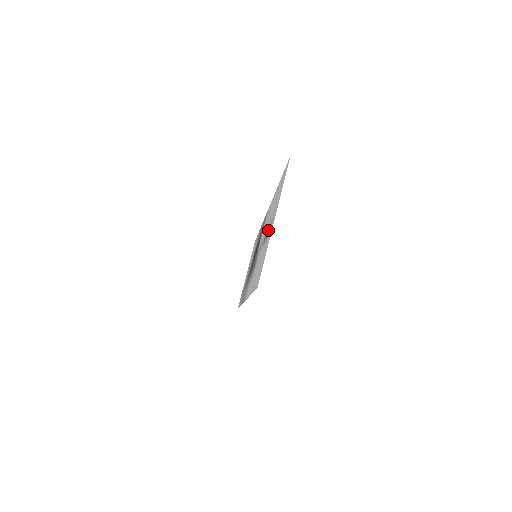
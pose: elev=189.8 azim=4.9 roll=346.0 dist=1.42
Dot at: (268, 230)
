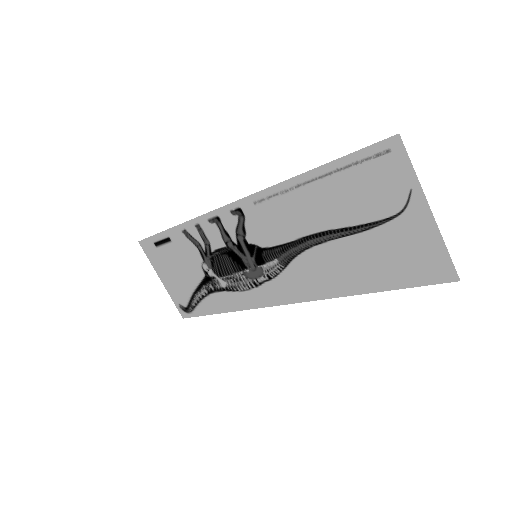
Dot at: (369, 224)
